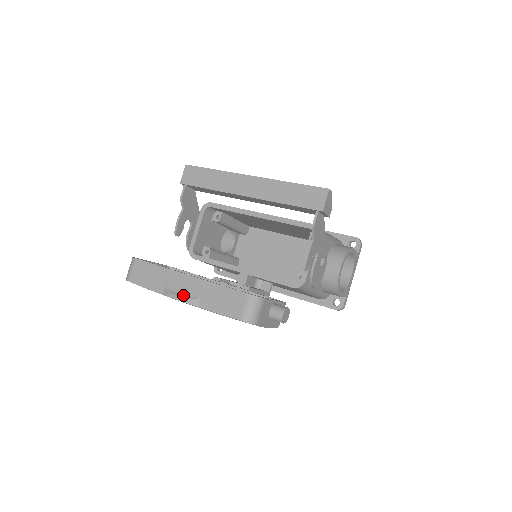
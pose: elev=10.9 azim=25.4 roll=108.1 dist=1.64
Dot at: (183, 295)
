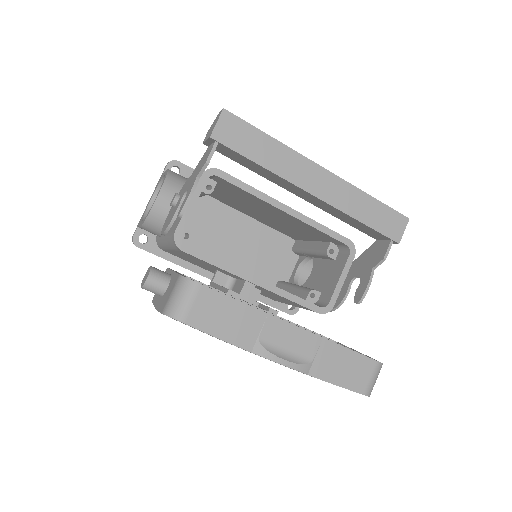
Dot at: (289, 357)
